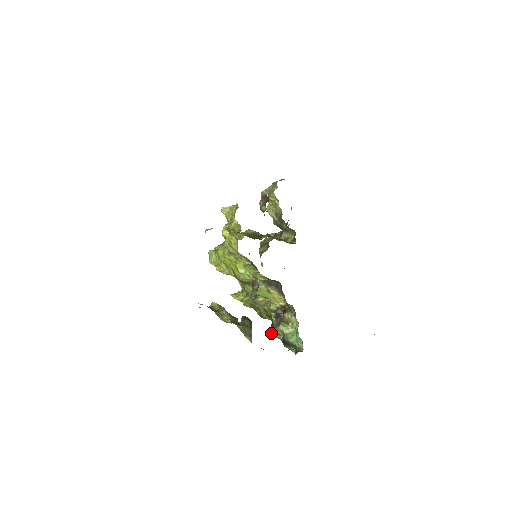
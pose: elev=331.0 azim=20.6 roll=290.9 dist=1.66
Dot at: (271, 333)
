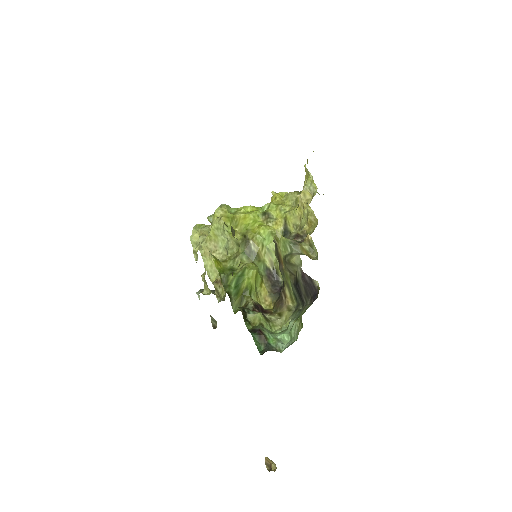
Dot at: (244, 310)
